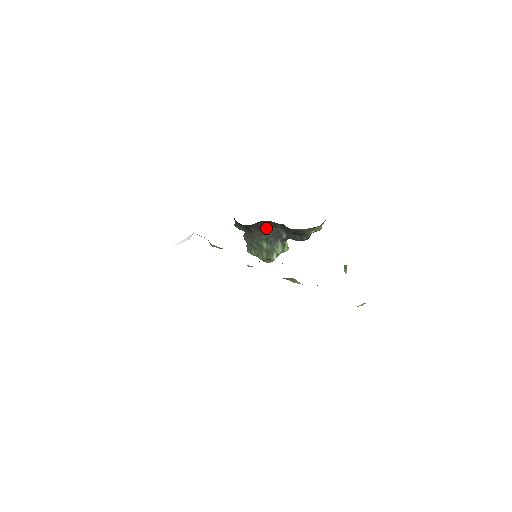
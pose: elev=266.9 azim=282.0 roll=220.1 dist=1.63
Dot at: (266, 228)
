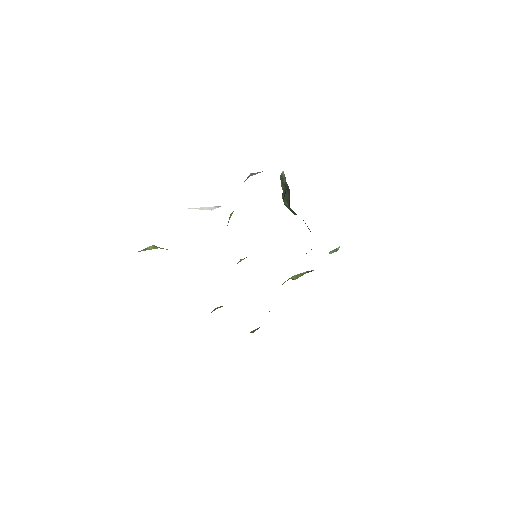
Dot at: occluded
